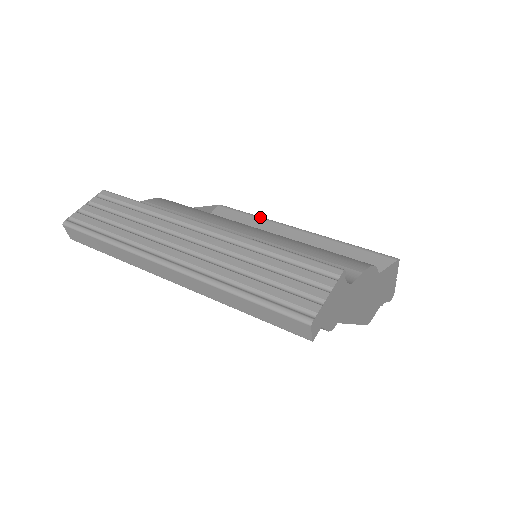
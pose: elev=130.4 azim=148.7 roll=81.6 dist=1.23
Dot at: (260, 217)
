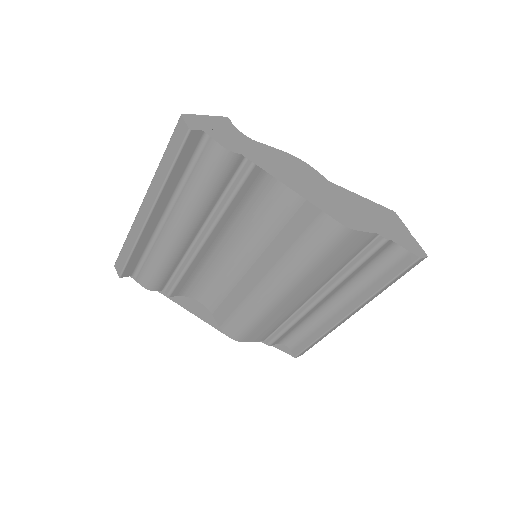
Dot at: occluded
